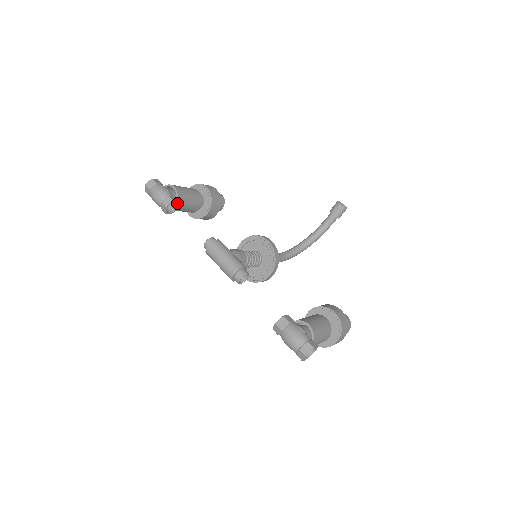
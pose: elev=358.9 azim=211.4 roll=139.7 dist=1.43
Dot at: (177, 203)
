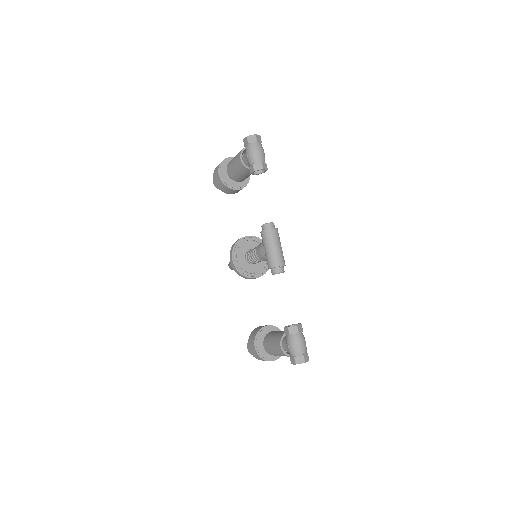
Dot at: (262, 172)
